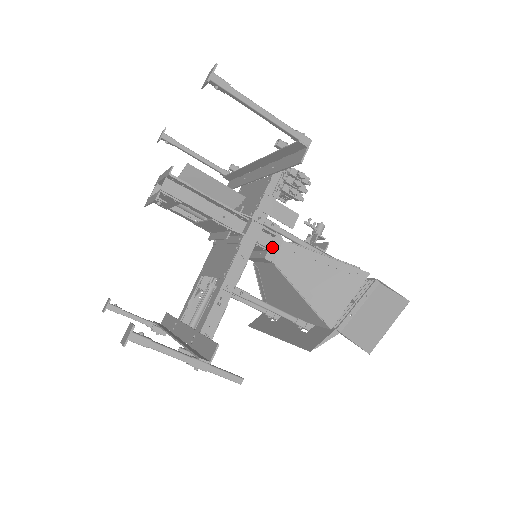
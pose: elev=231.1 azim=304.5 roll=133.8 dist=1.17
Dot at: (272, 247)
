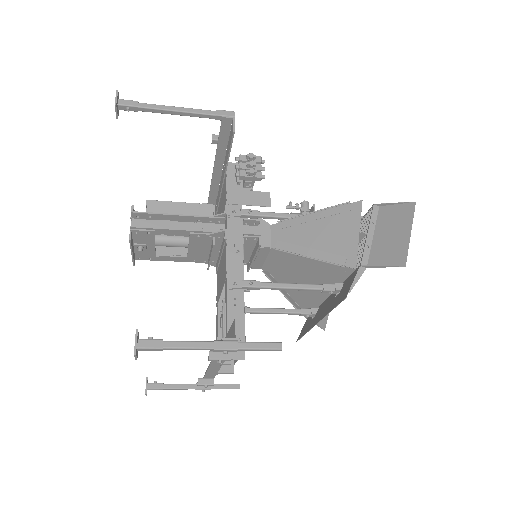
Dot at: (262, 235)
